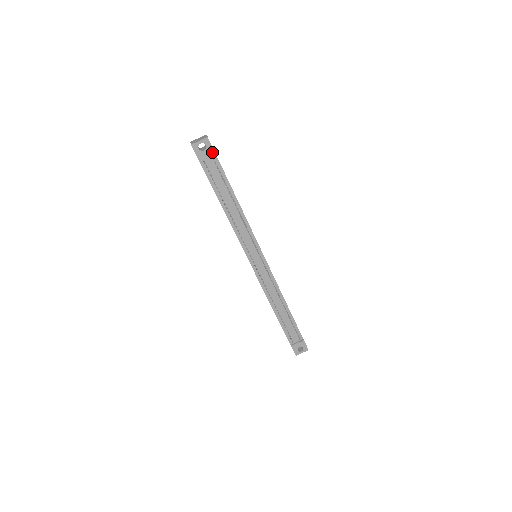
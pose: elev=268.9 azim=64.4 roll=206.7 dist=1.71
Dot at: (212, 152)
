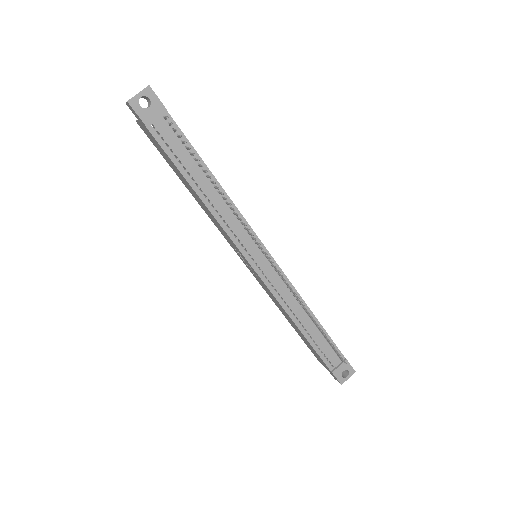
Dot at: (161, 108)
